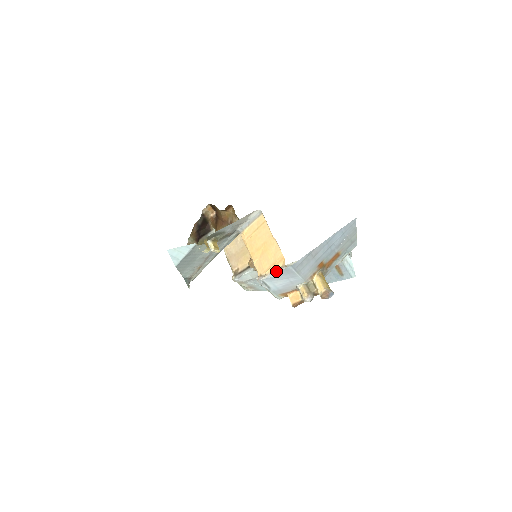
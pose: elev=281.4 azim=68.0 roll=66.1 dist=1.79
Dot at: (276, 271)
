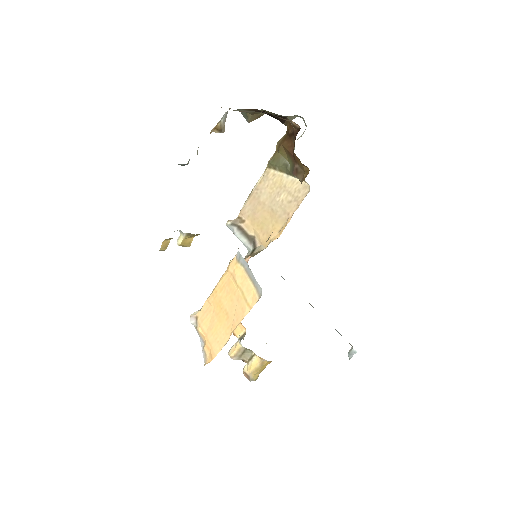
Dot at: (202, 346)
